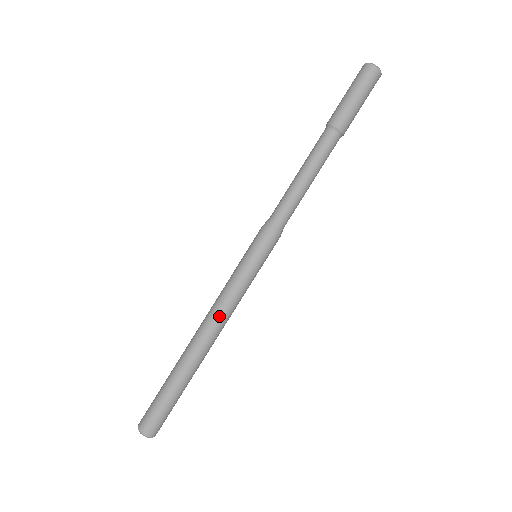
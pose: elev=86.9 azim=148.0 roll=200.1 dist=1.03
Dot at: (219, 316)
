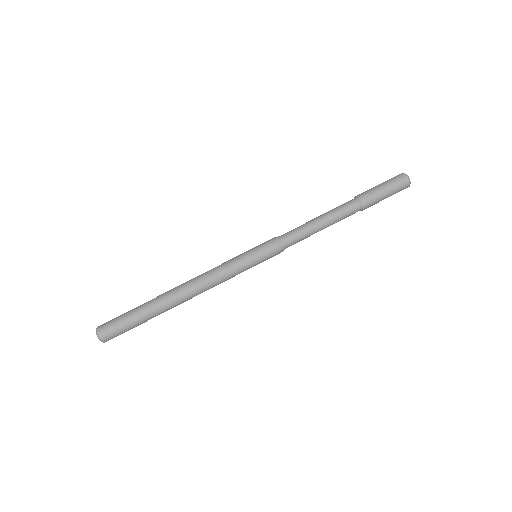
Dot at: (203, 276)
